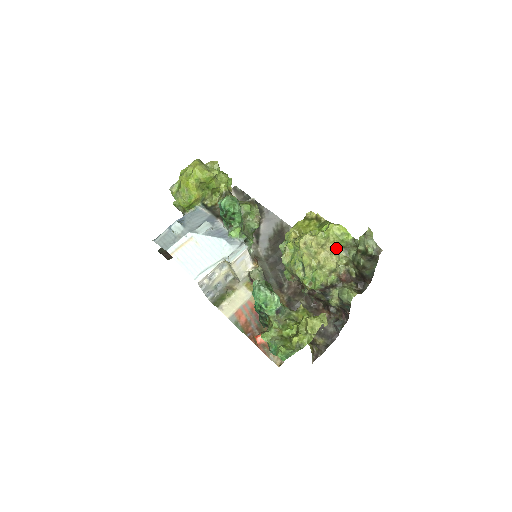
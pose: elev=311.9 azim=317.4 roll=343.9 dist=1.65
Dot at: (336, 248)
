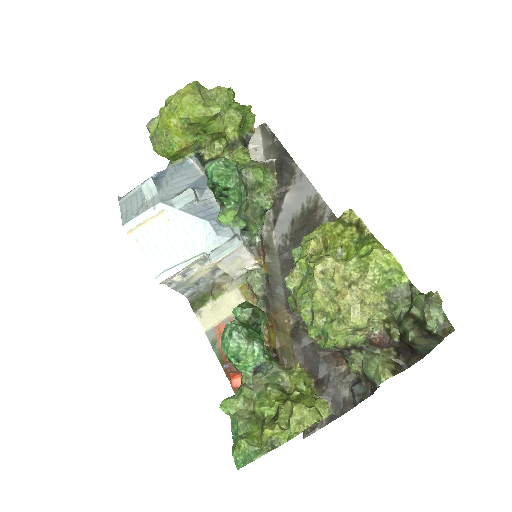
Dot at: (373, 295)
